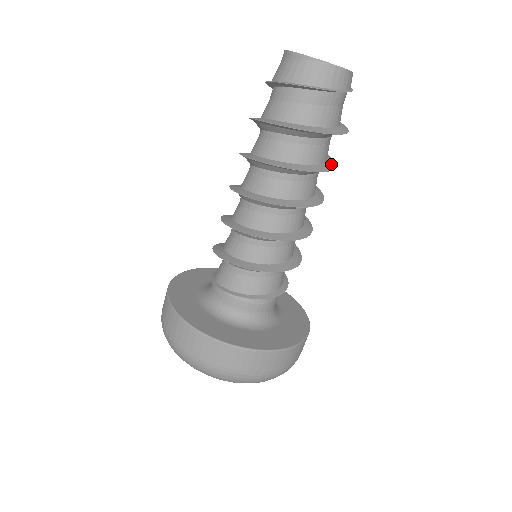
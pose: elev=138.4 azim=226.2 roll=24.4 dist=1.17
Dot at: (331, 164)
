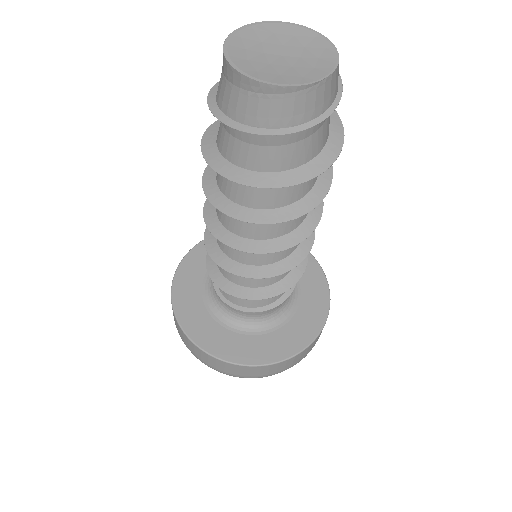
Dot at: occluded
